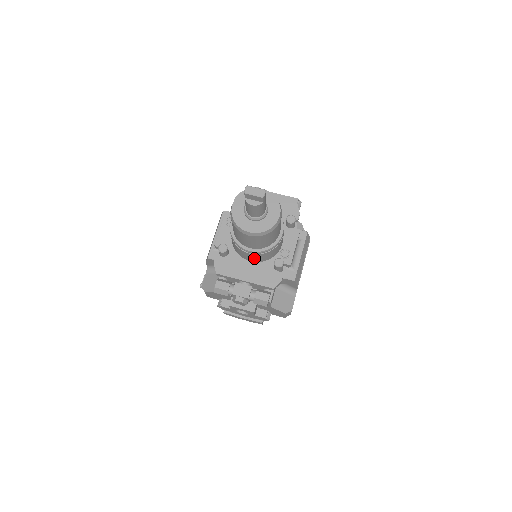
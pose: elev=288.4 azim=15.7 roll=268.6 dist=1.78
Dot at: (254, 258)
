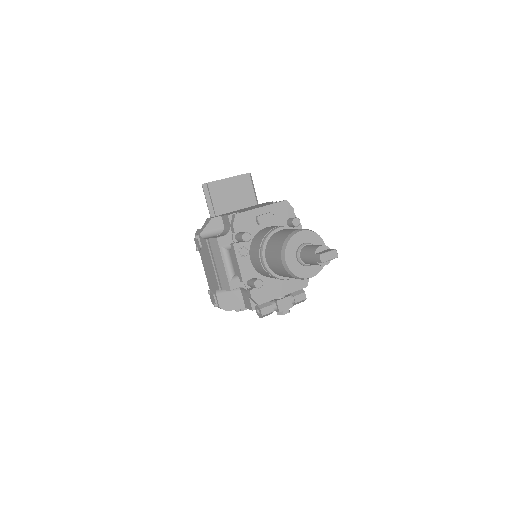
Dot at: occluded
